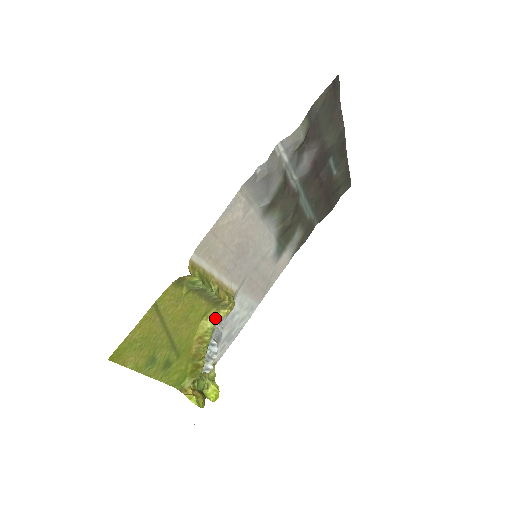
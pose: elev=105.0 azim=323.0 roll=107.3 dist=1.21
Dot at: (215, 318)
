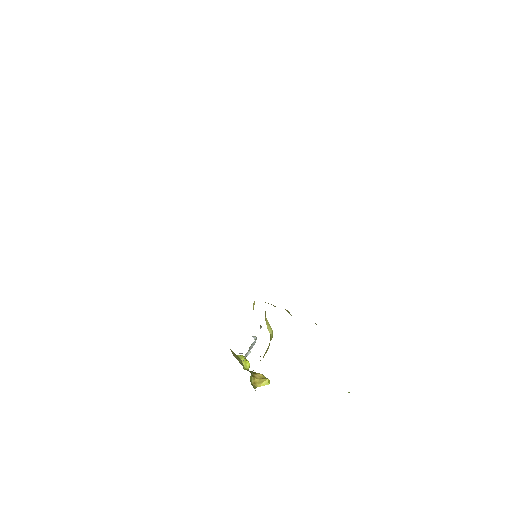
Dot at: (269, 327)
